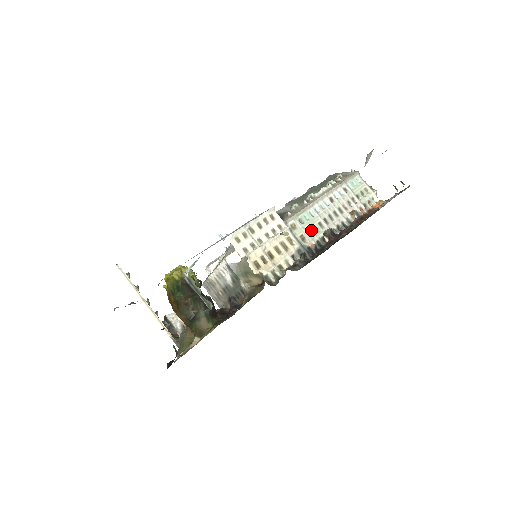
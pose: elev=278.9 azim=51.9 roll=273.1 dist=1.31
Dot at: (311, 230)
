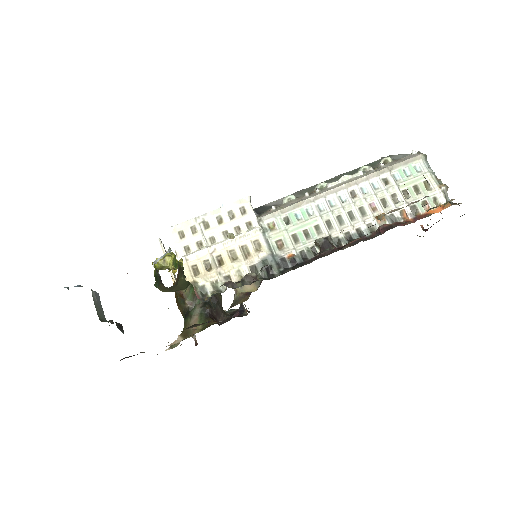
Dot at: (298, 235)
